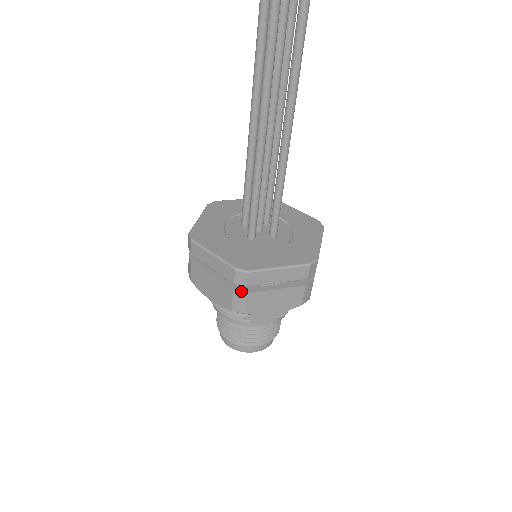
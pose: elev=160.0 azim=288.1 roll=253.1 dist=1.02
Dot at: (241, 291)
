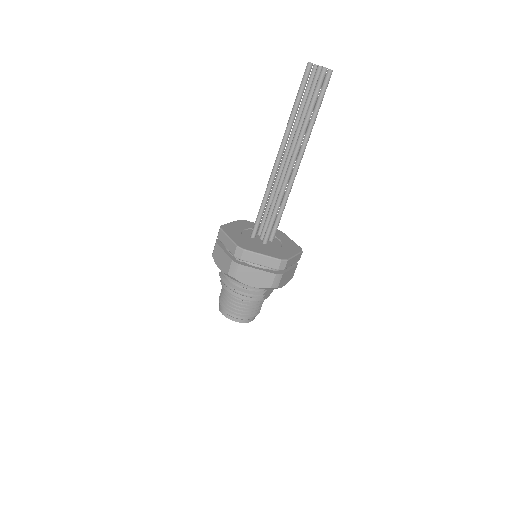
Dot at: (279, 274)
